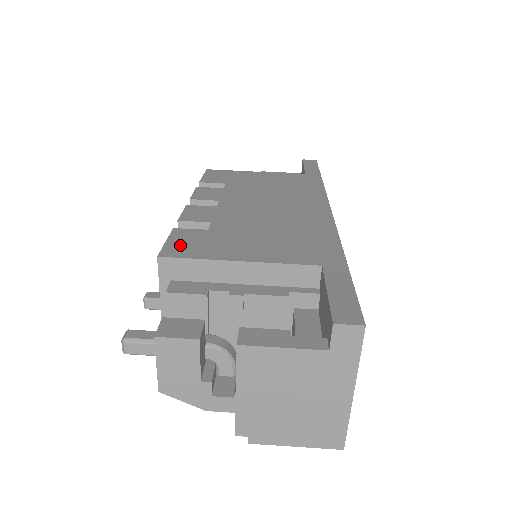
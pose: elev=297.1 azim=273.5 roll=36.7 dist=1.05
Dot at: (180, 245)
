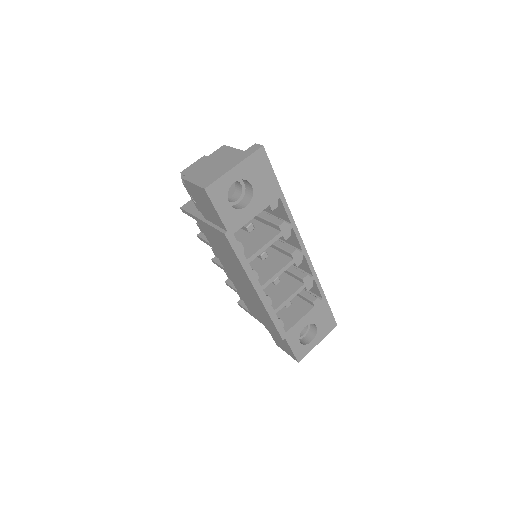
Dot at: occluded
